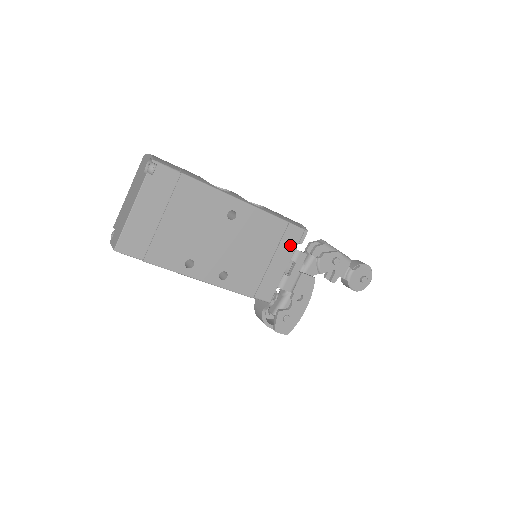
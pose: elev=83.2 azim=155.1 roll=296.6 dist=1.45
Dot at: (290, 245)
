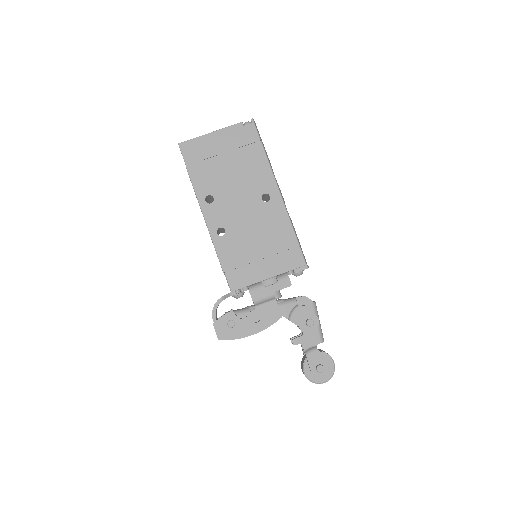
Dot at: (286, 264)
